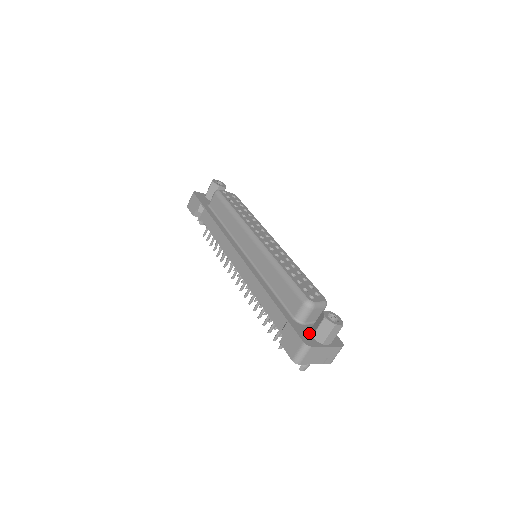
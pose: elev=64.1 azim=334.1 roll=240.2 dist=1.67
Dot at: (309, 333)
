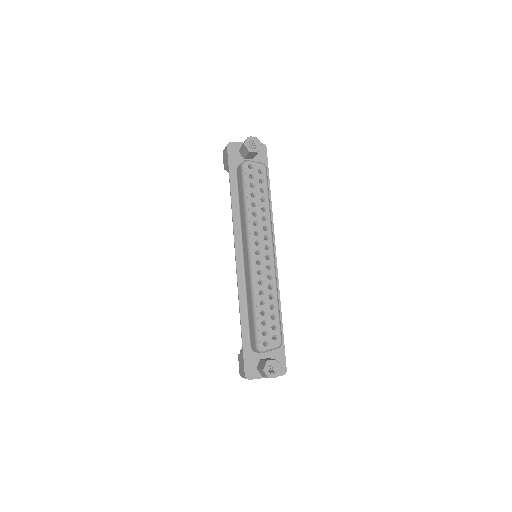
Dot at: (257, 364)
